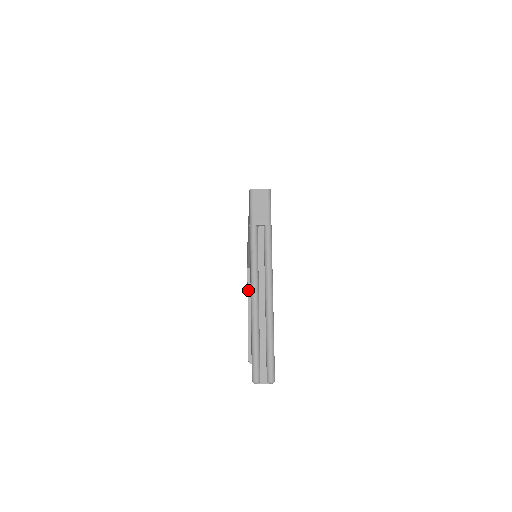
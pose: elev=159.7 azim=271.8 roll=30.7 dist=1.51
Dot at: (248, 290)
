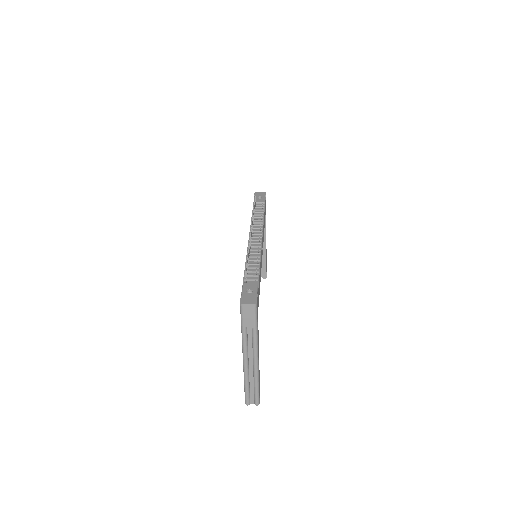
Dot at: occluded
